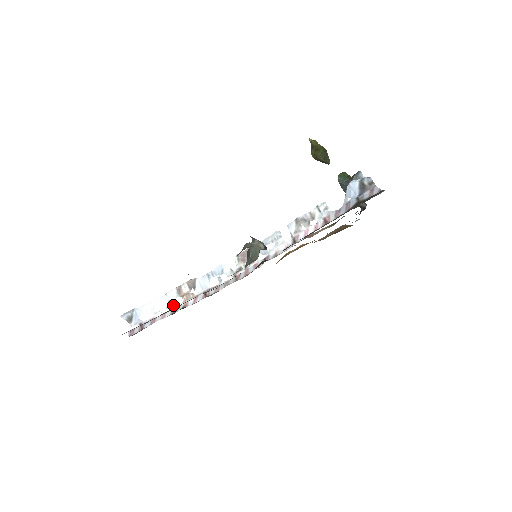
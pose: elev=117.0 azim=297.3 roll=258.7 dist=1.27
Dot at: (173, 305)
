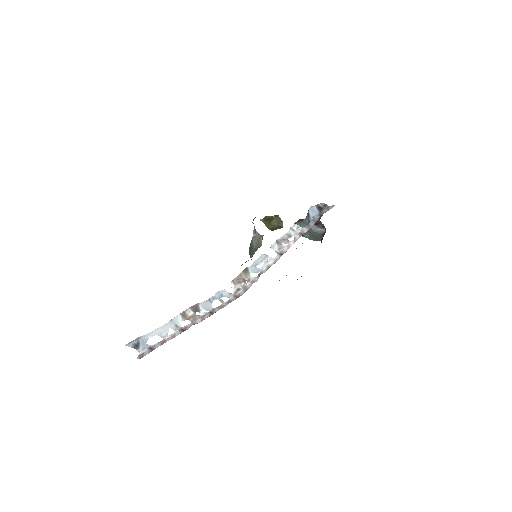
Dot at: (181, 327)
